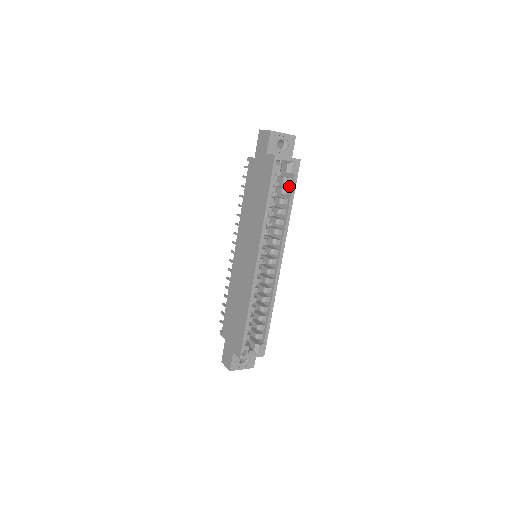
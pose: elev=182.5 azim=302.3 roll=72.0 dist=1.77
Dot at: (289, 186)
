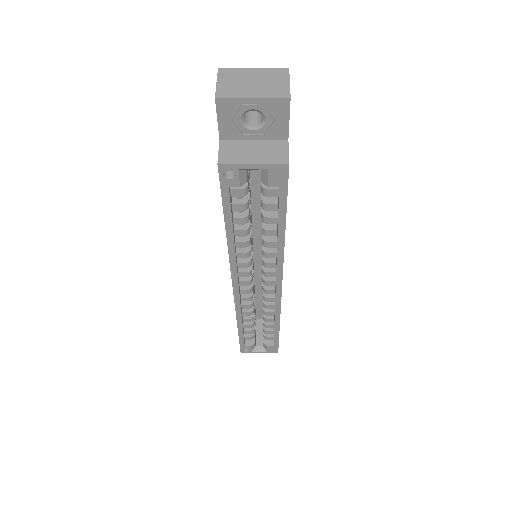
Dot at: (278, 197)
